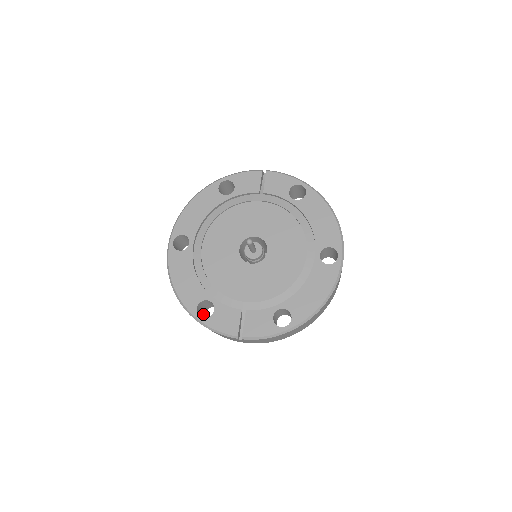
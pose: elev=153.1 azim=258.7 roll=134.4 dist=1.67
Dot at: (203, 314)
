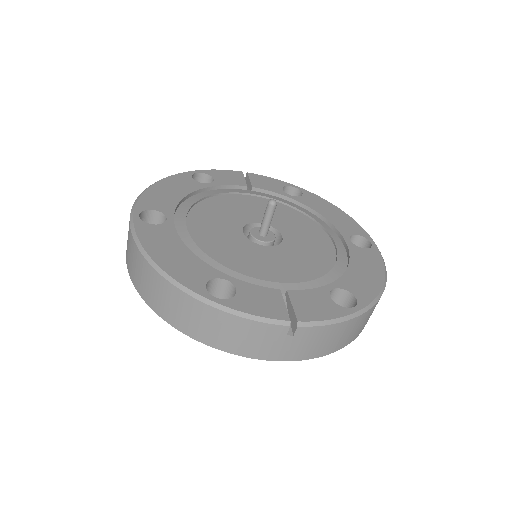
Dot at: occluded
